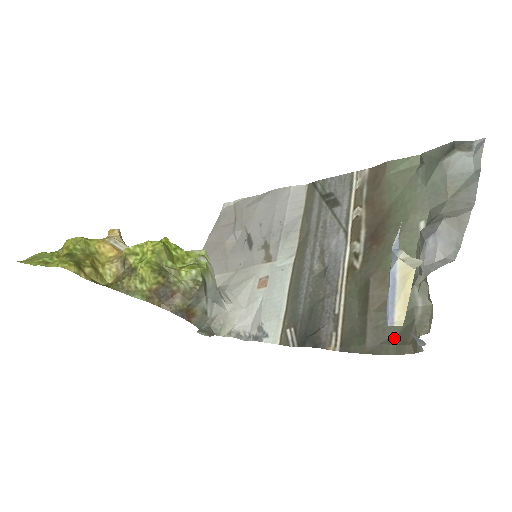
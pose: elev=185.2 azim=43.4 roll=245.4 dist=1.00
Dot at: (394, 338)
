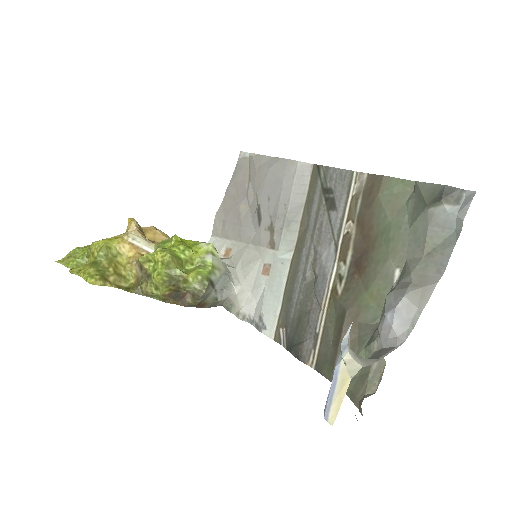
Dot at: (352, 381)
